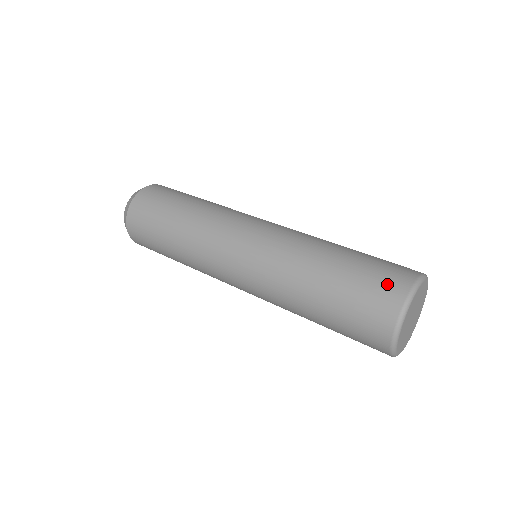
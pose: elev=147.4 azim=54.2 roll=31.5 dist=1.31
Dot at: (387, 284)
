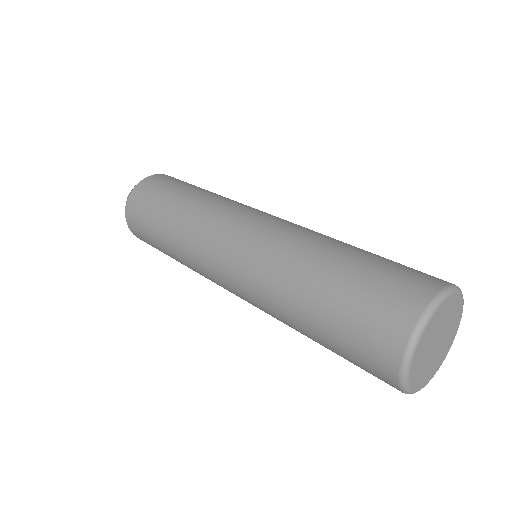
Dot at: (384, 319)
